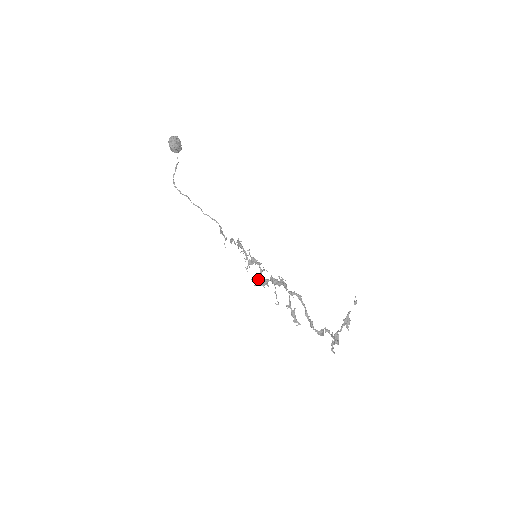
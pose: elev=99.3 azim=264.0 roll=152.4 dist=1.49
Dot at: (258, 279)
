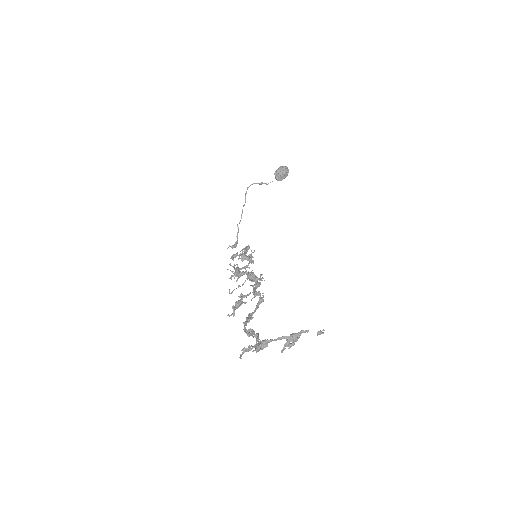
Dot at: (237, 267)
